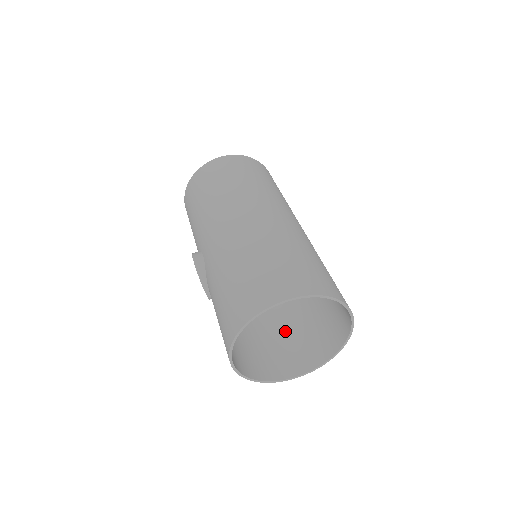
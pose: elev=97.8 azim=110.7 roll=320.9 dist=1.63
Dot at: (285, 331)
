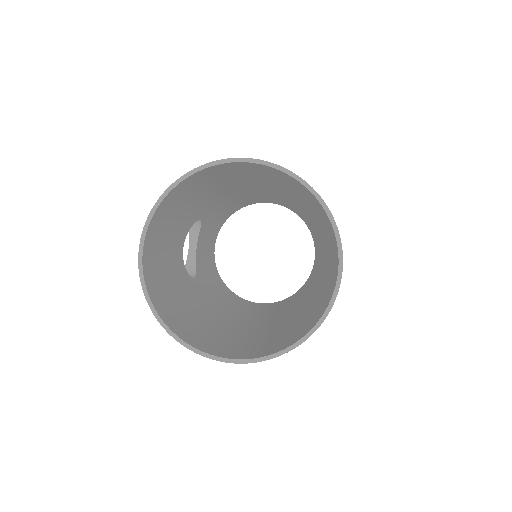
Dot at: (240, 338)
